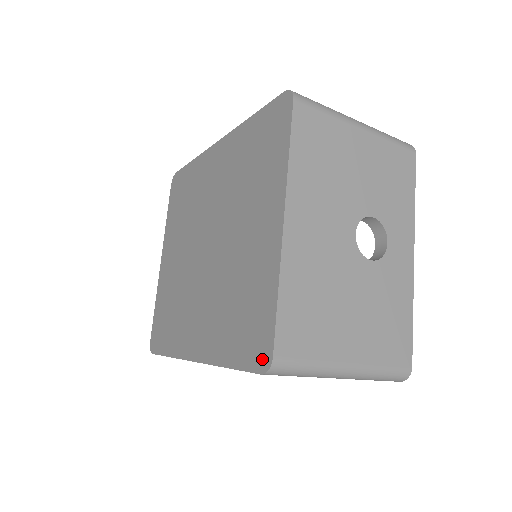
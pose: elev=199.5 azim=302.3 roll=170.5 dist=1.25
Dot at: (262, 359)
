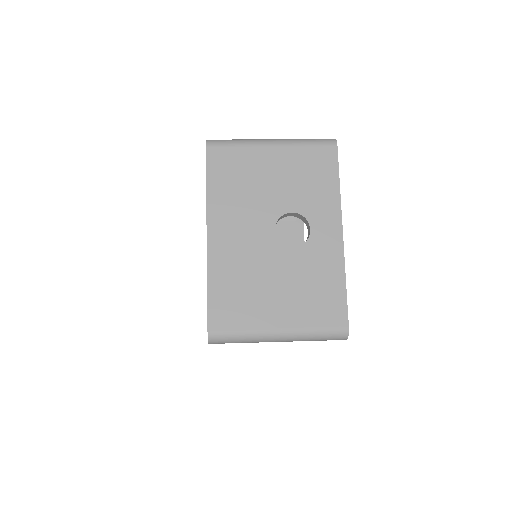
Dot at: occluded
